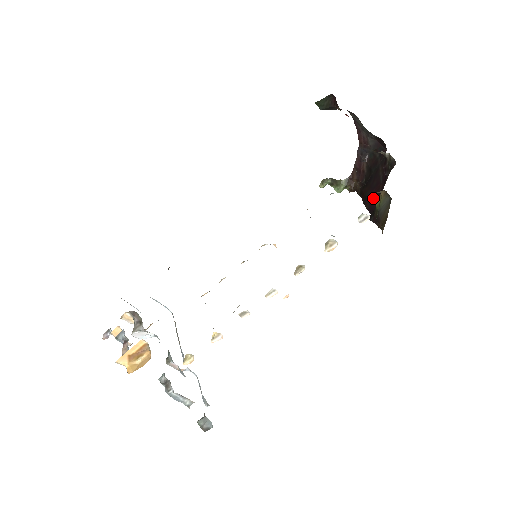
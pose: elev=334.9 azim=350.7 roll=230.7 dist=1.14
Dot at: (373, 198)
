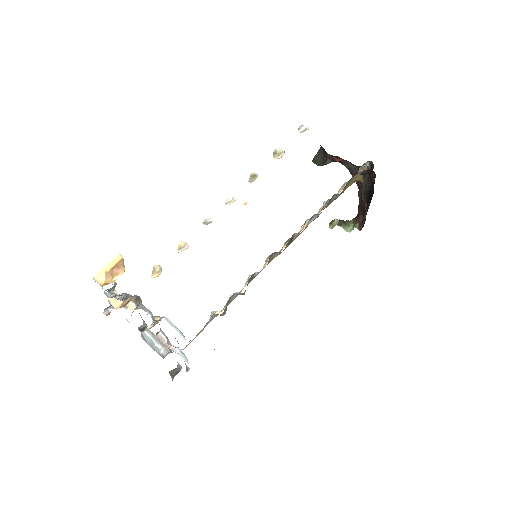
Dot at: (368, 207)
